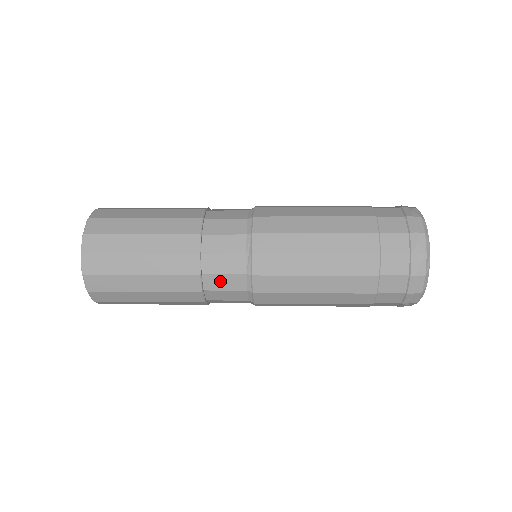
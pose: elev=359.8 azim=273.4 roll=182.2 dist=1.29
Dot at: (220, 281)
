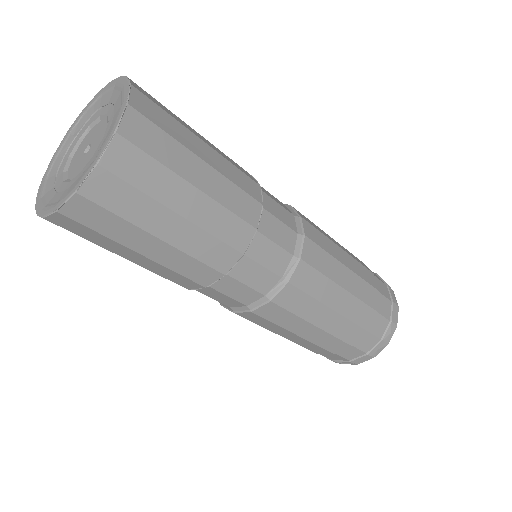
Dot at: (234, 287)
